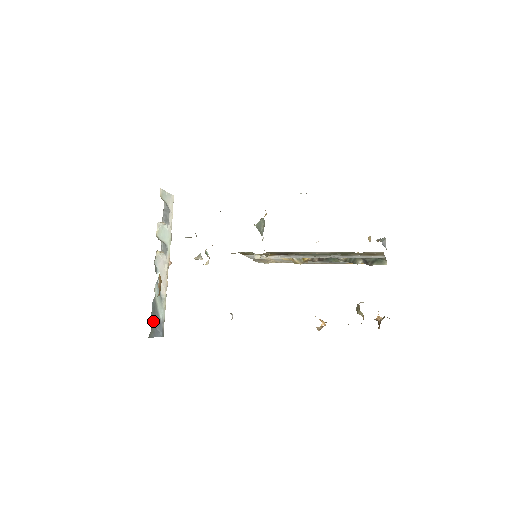
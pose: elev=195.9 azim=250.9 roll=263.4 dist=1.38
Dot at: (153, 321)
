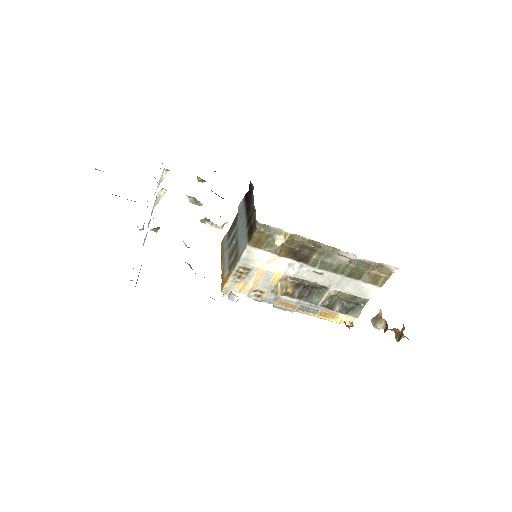
Dot at: occluded
